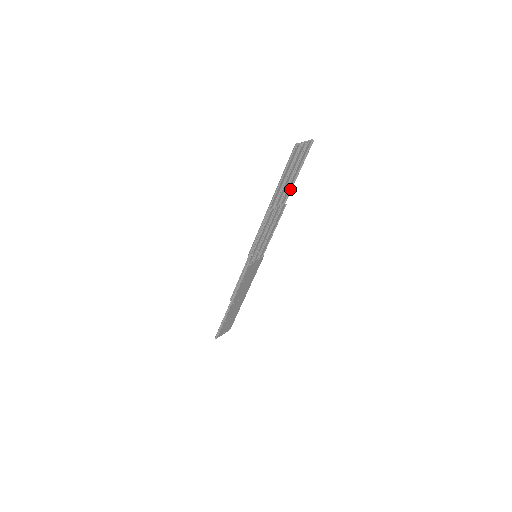
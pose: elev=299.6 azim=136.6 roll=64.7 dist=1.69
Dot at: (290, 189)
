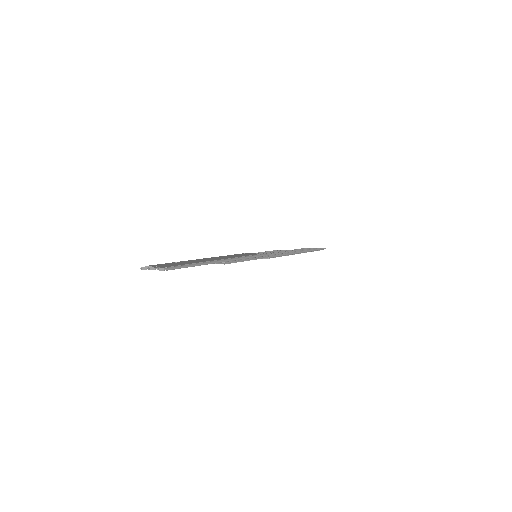
Dot at: (213, 262)
